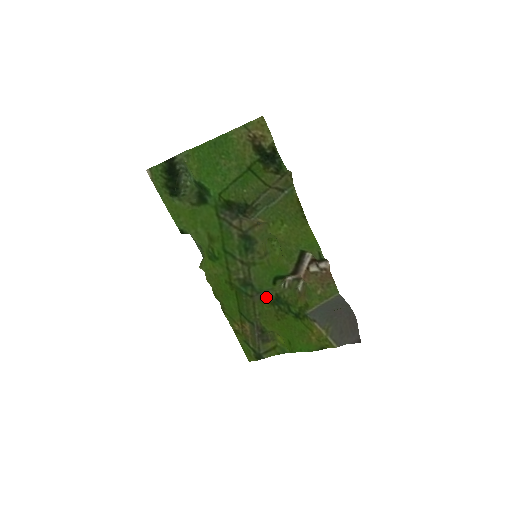
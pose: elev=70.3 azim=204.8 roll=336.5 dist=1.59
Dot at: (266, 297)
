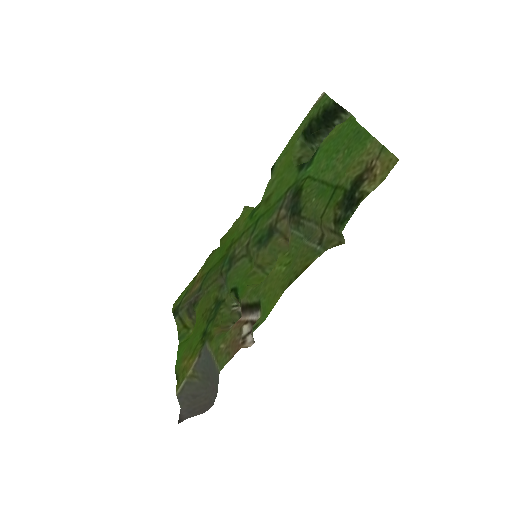
Dot at: (222, 290)
